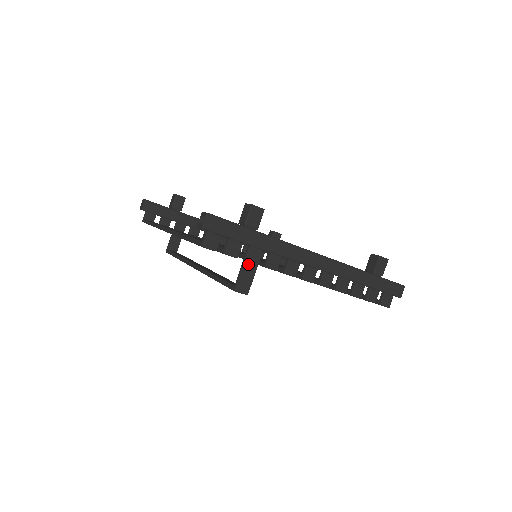
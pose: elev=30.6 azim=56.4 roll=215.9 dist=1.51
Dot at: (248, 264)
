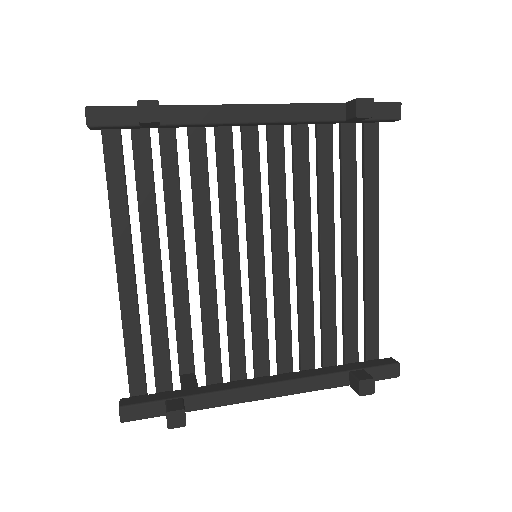
Dot at: occluded
